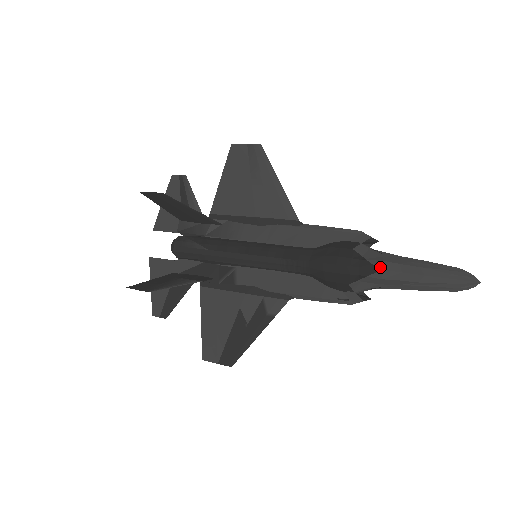
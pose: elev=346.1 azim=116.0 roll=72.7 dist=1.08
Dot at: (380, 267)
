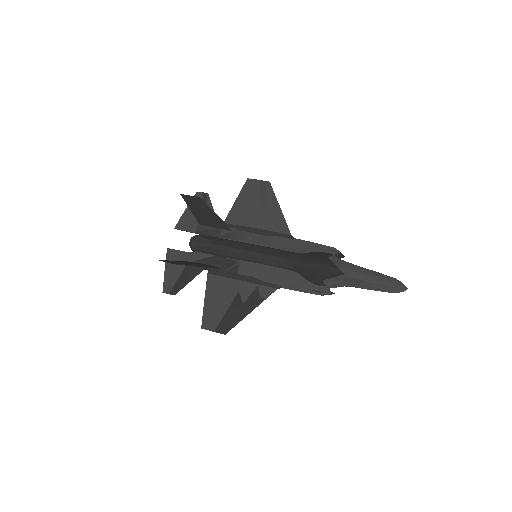
Dot at: (347, 268)
